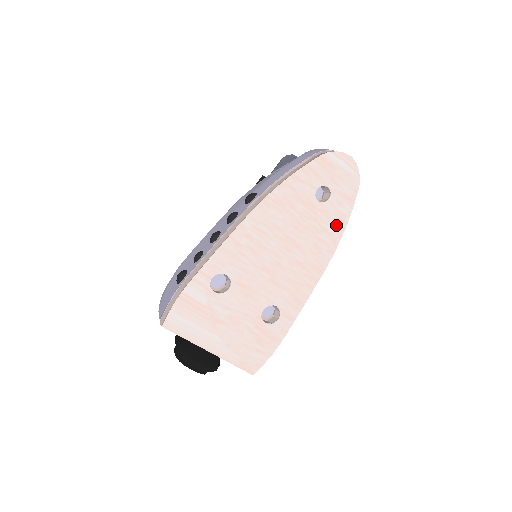
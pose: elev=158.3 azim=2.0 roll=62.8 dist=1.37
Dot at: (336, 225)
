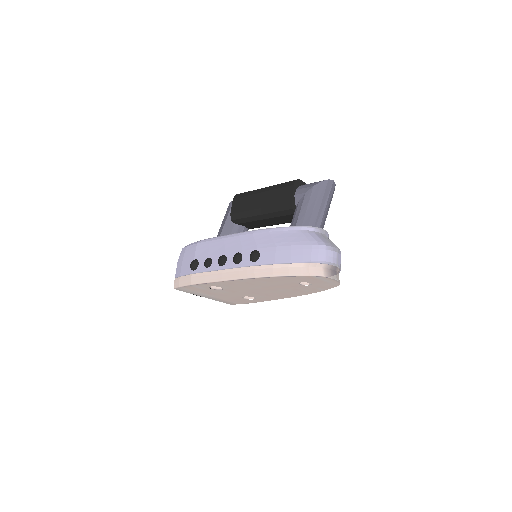
Dot at: (310, 291)
